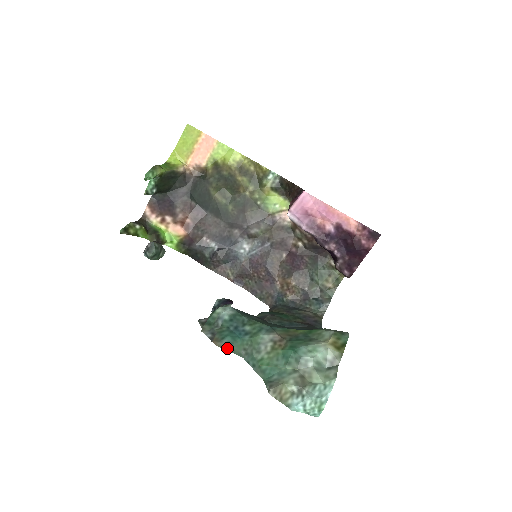
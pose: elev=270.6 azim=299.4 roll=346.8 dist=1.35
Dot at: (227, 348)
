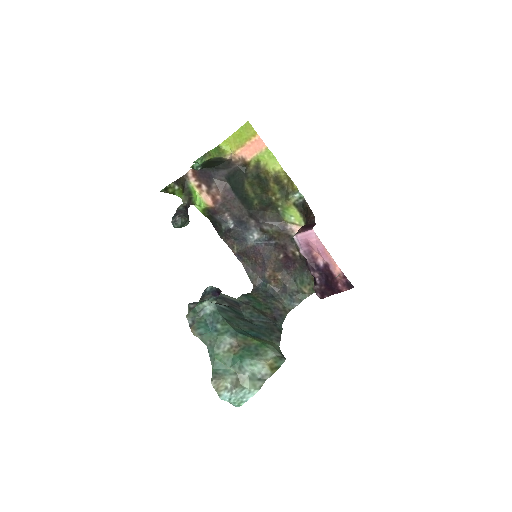
Dot at: (198, 336)
